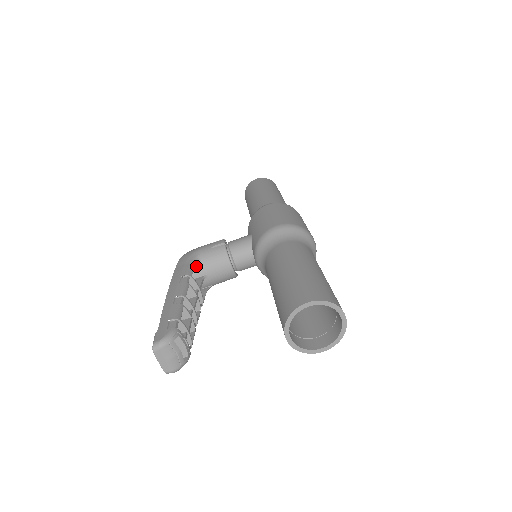
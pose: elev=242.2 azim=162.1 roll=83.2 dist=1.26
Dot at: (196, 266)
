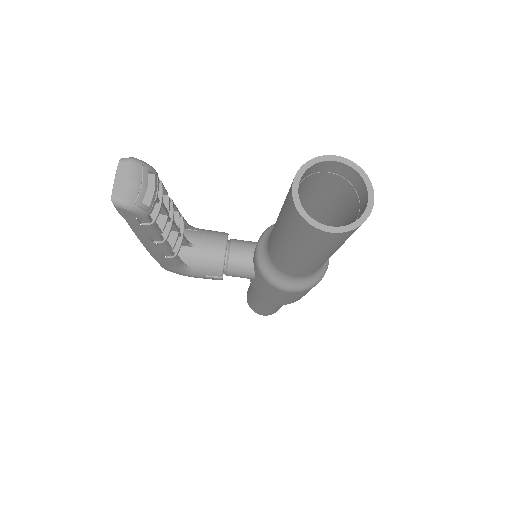
Dot at: (188, 232)
